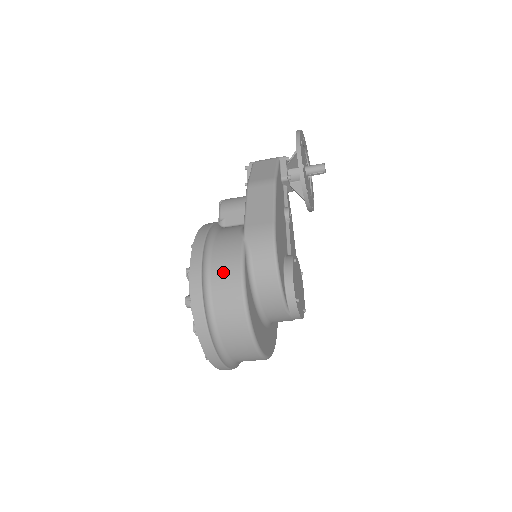
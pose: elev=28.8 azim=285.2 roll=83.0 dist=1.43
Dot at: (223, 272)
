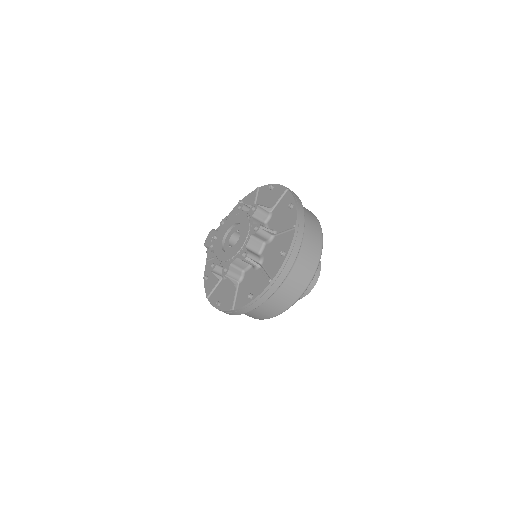
Dot at: occluded
